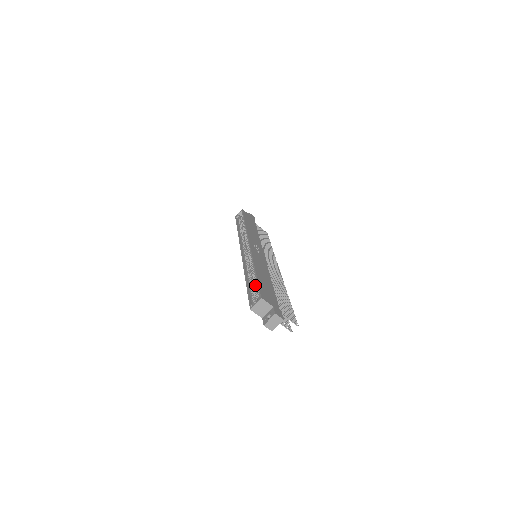
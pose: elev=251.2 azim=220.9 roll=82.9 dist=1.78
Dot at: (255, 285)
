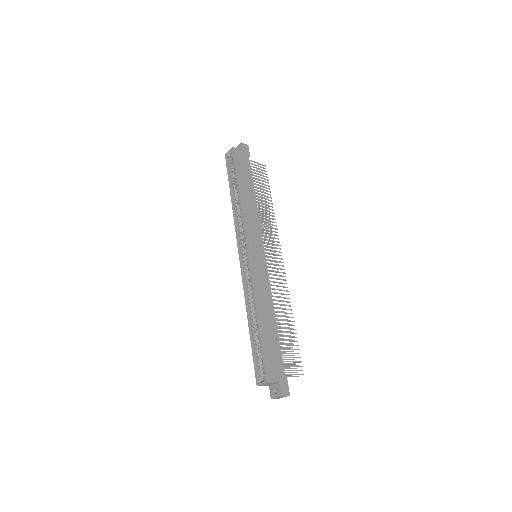
Dot at: occluded
